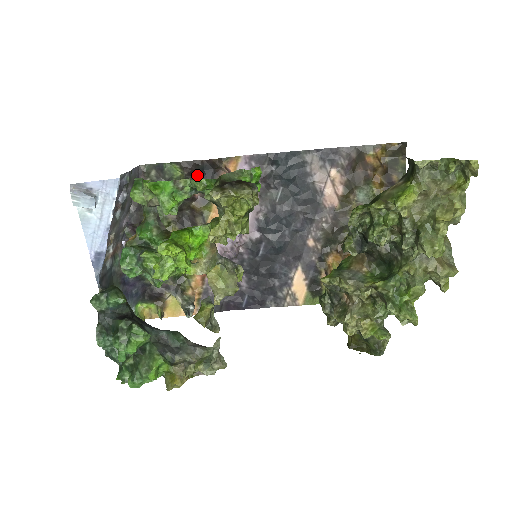
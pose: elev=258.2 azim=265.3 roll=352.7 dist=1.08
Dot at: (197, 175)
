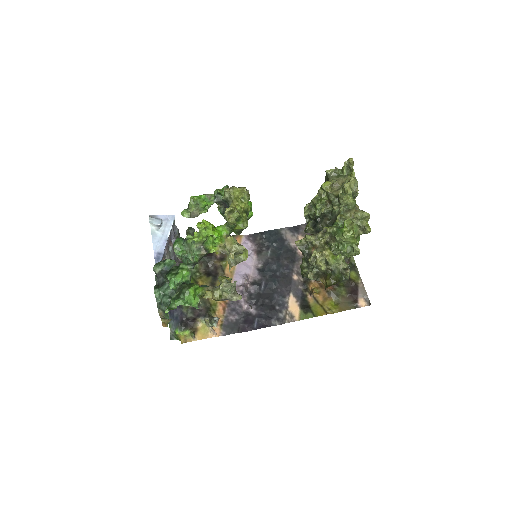
Dot at: occluded
